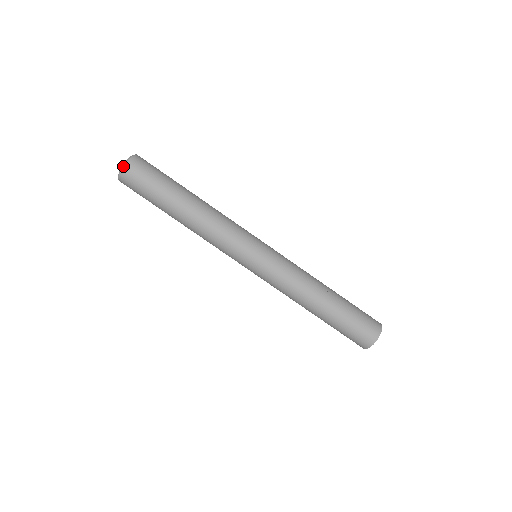
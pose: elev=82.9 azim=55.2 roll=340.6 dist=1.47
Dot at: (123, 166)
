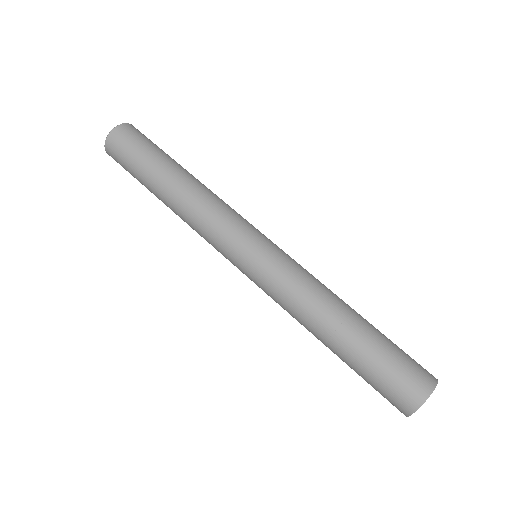
Dot at: (108, 134)
